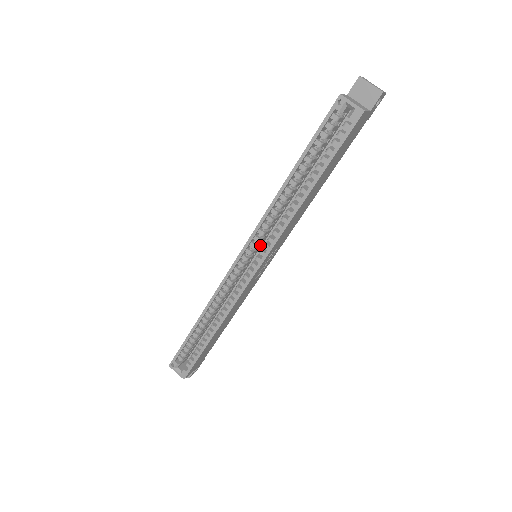
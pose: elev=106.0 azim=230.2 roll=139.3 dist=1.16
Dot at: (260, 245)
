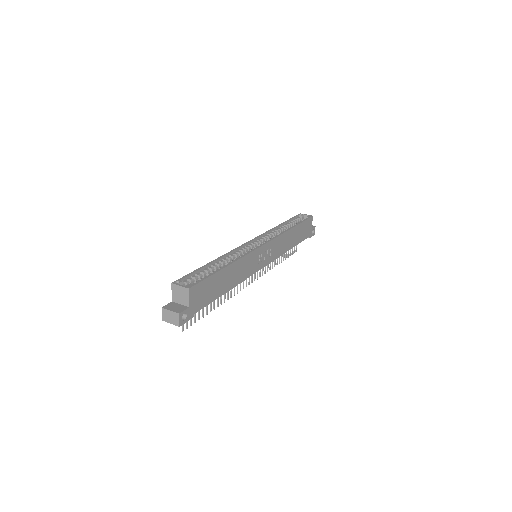
Dot at: occluded
